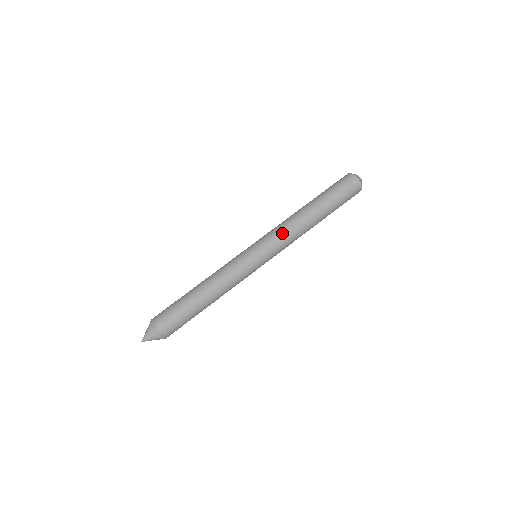
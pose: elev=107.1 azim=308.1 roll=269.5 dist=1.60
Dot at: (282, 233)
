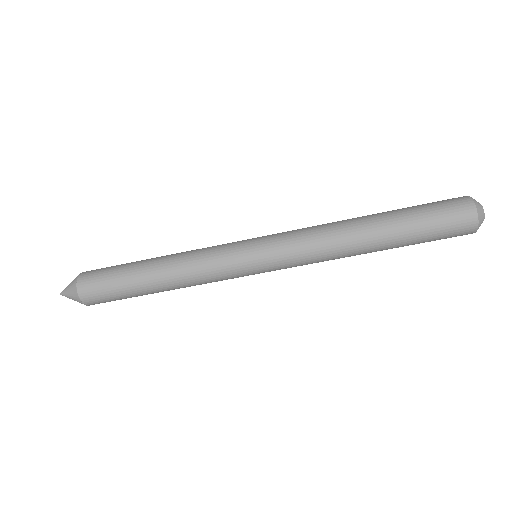
Dot at: (305, 241)
